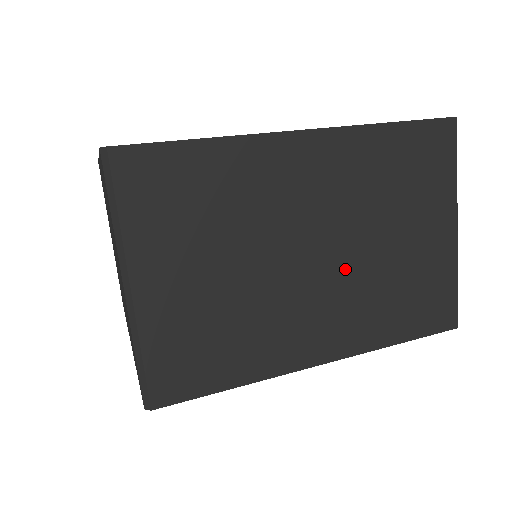
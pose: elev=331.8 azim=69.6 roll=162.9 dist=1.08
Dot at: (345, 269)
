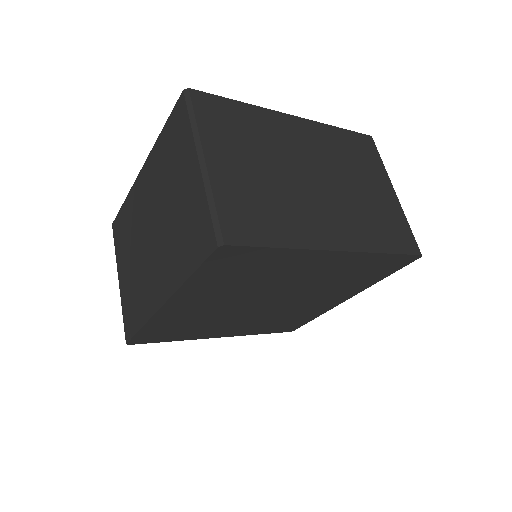
Dot at: (336, 193)
